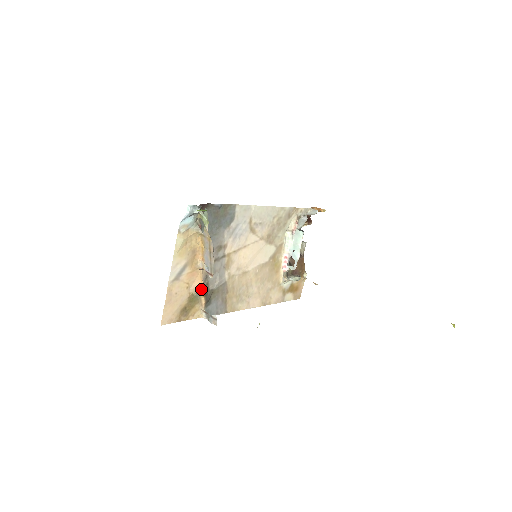
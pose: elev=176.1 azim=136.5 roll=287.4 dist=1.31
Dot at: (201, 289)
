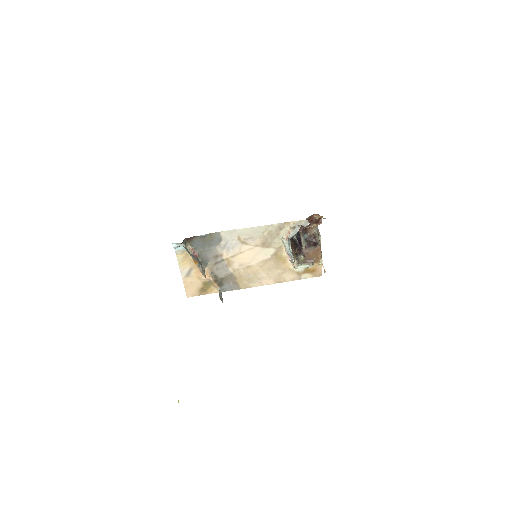
Dot at: (211, 279)
